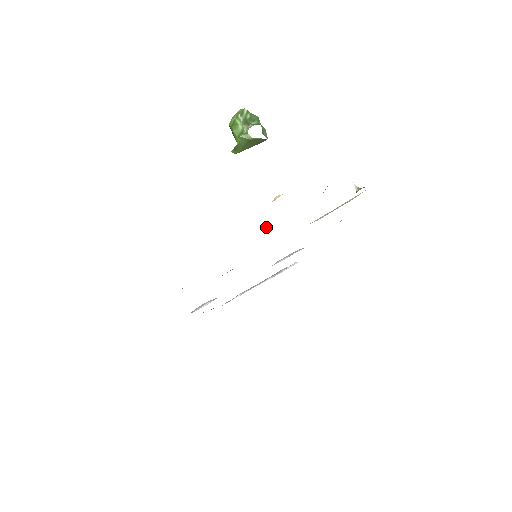
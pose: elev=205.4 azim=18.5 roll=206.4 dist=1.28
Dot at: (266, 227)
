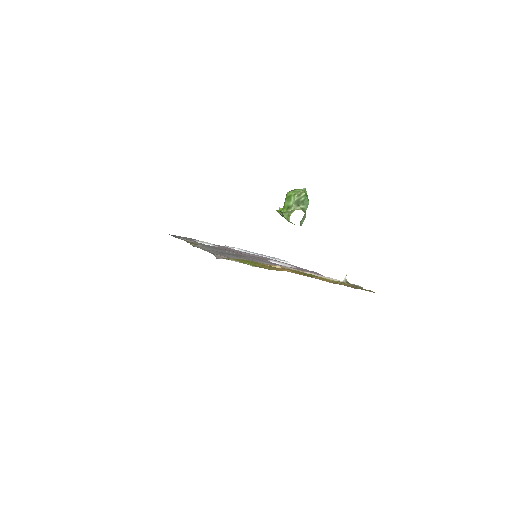
Dot at: occluded
